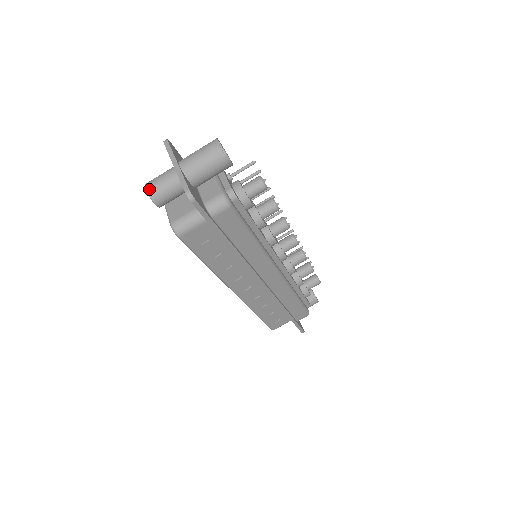
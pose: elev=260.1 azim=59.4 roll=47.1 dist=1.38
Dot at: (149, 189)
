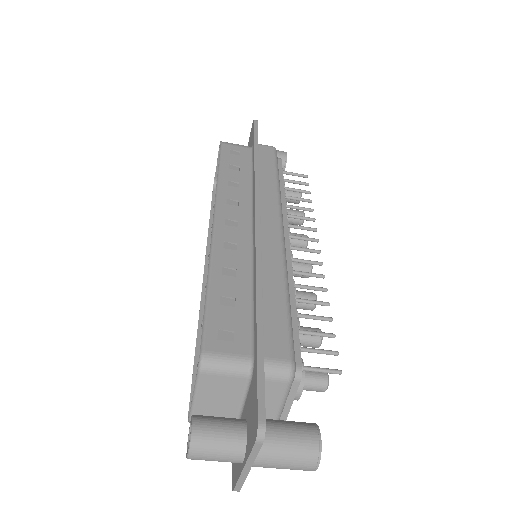
Dot at: occluded
